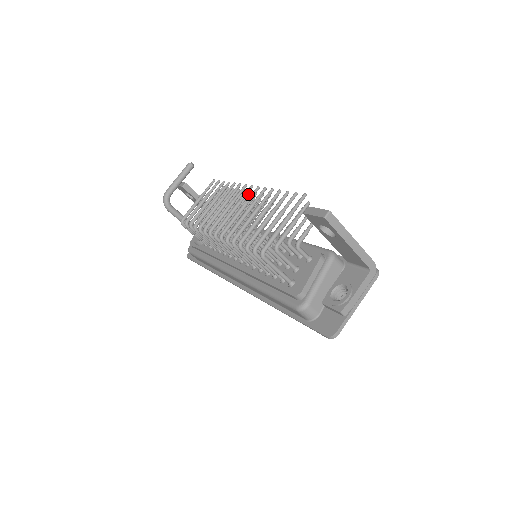
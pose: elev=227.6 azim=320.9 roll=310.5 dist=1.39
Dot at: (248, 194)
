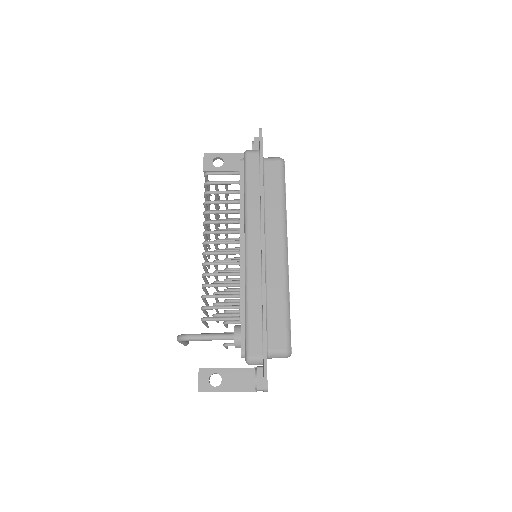
Dot at: occluded
